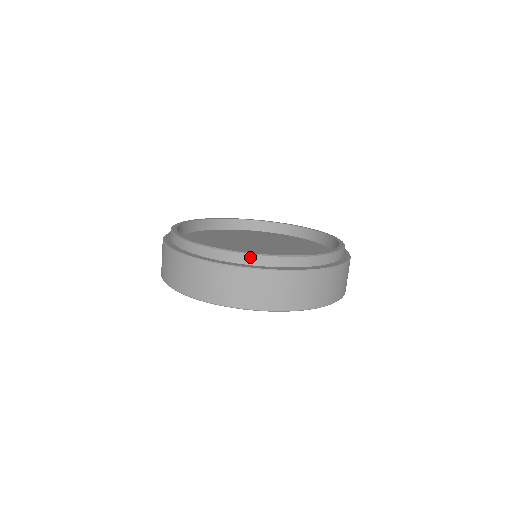
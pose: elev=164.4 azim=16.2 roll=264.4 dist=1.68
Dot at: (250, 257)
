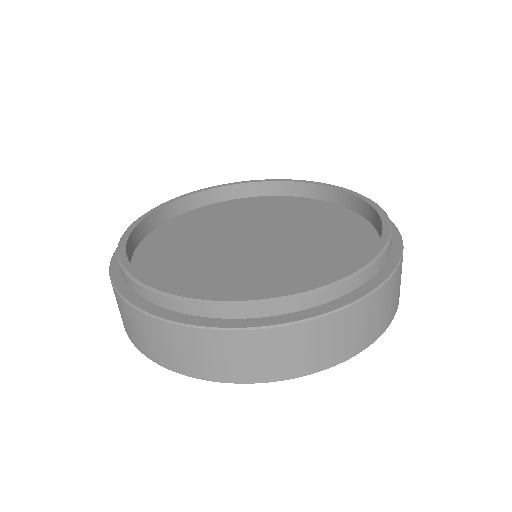
Dot at: (264, 306)
